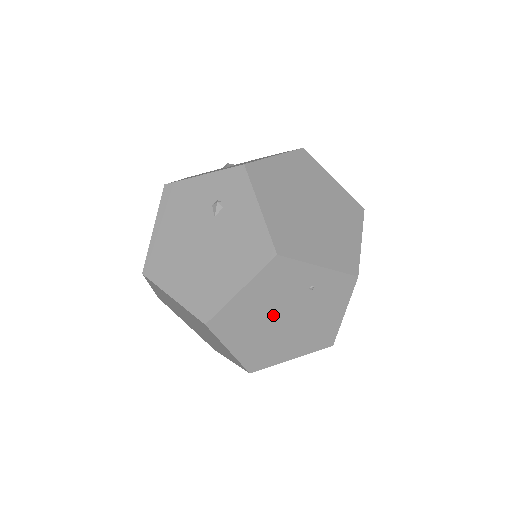
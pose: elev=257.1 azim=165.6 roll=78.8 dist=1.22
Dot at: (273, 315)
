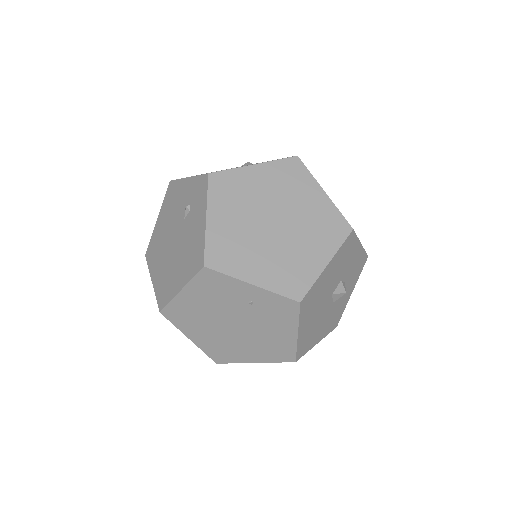
Dot at: (220, 319)
